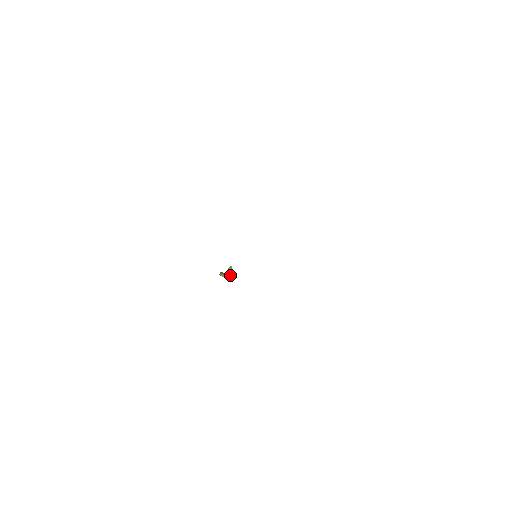
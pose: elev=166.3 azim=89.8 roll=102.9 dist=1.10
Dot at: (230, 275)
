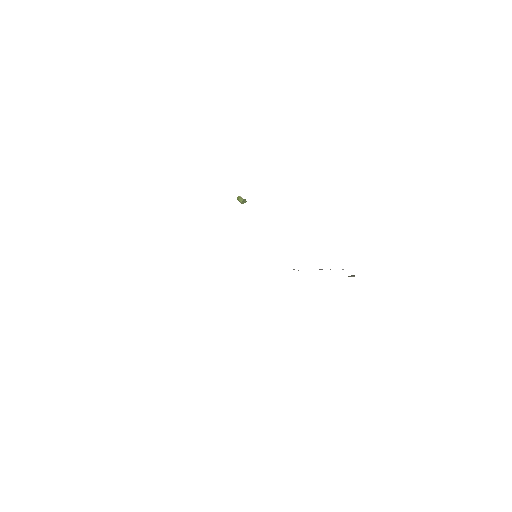
Dot at: (245, 202)
